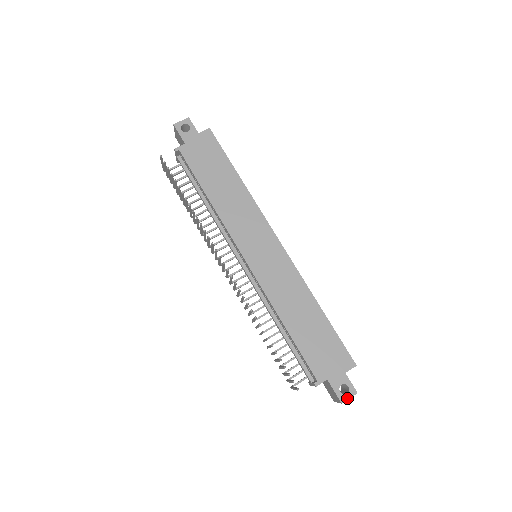
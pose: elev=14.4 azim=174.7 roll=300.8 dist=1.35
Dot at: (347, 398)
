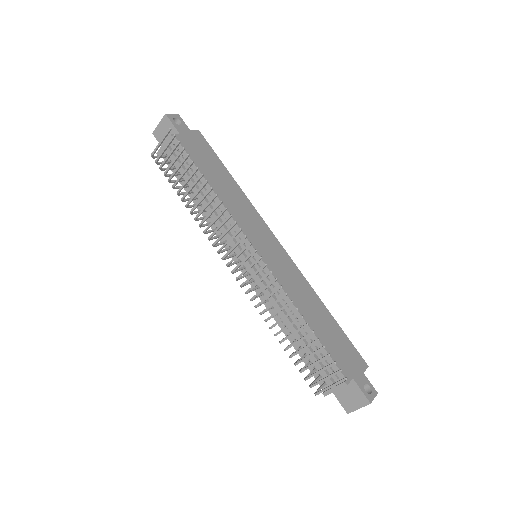
Dot at: (373, 398)
